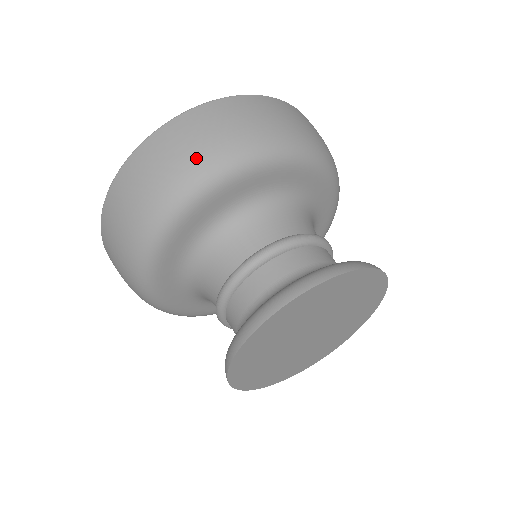
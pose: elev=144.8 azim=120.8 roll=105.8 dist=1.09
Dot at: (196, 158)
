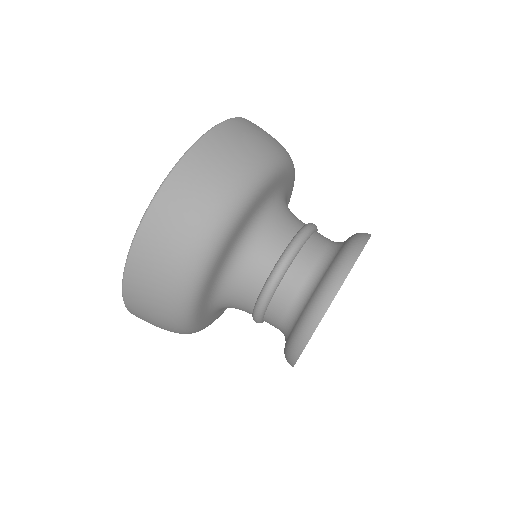
Dot at: (191, 239)
